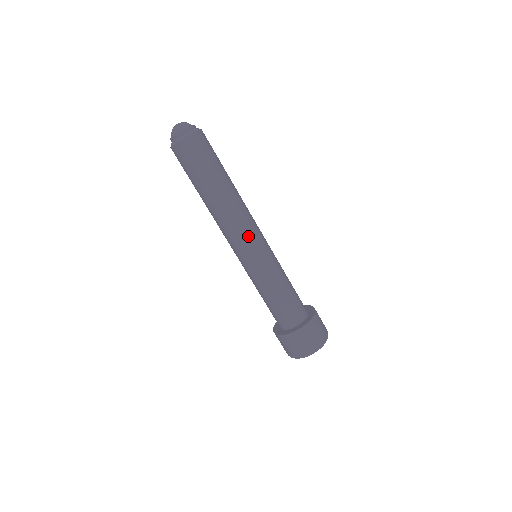
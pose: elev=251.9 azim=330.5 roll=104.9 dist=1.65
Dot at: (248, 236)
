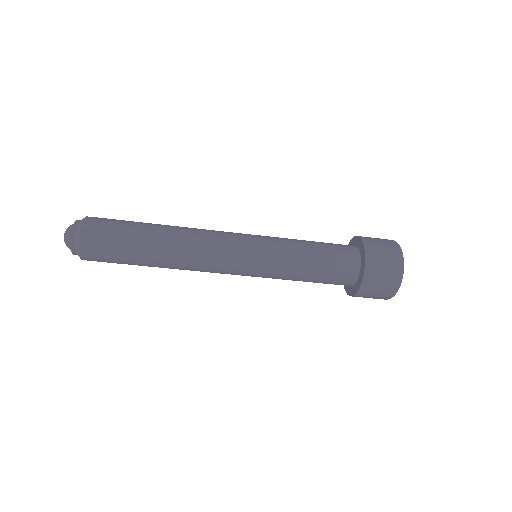
Dot at: (225, 259)
